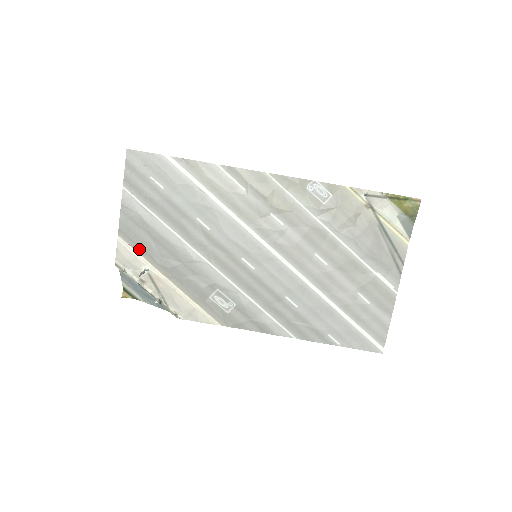
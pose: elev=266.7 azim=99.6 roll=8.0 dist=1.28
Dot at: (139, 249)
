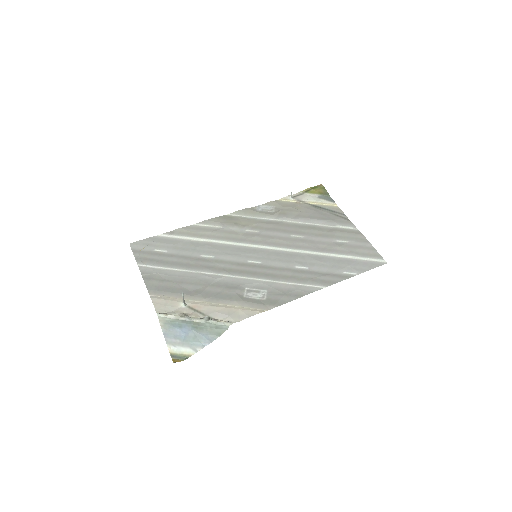
Dot at: (171, 295)
